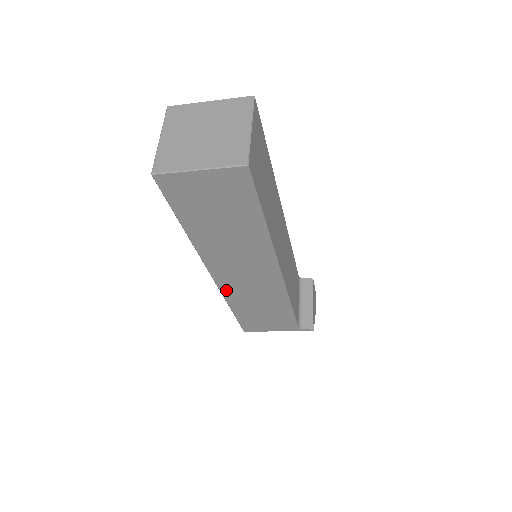
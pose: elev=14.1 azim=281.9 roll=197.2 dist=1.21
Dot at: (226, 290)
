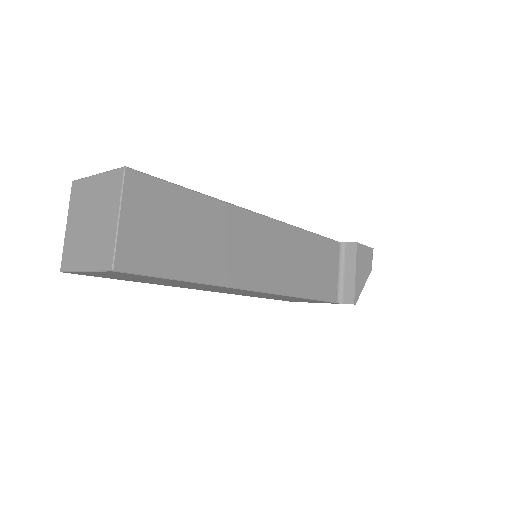
Dot at: (233, 293)
